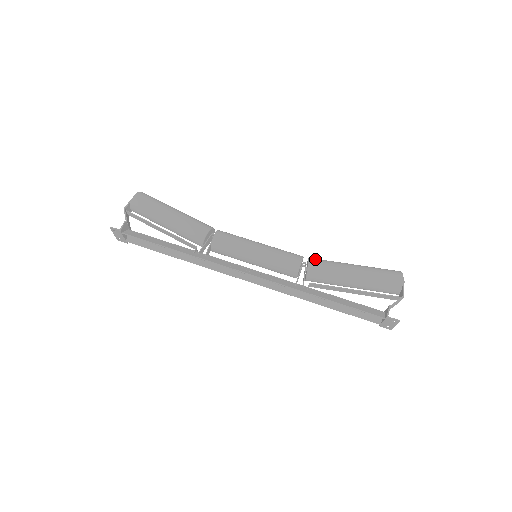
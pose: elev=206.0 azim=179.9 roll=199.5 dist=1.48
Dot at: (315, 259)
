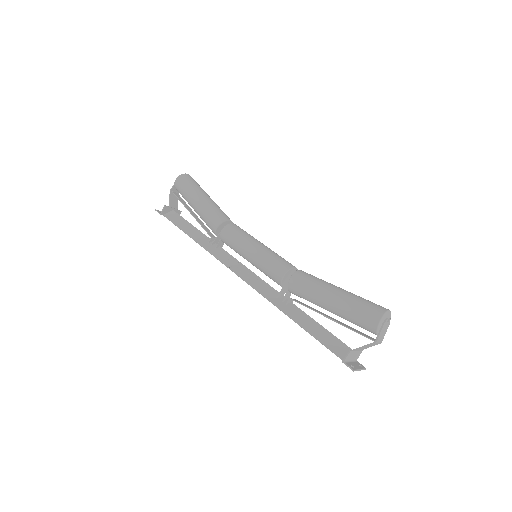
Dot at: (299, 274)
